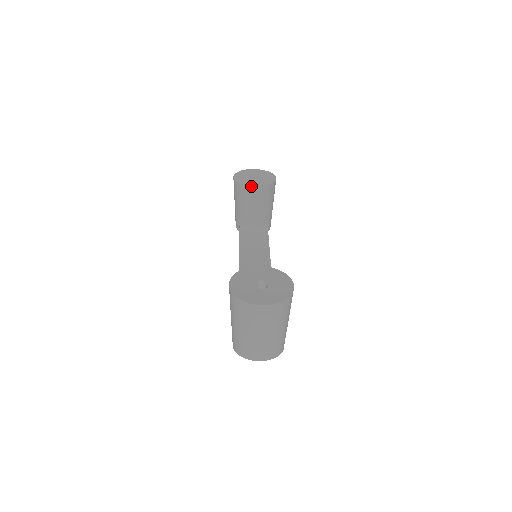
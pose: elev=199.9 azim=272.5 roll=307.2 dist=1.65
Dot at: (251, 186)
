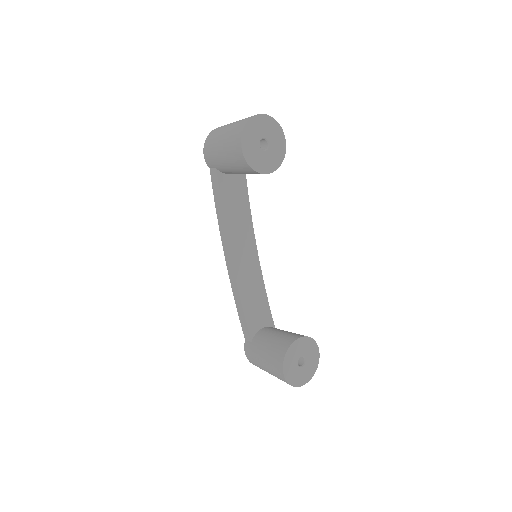
Dot at: occluded
